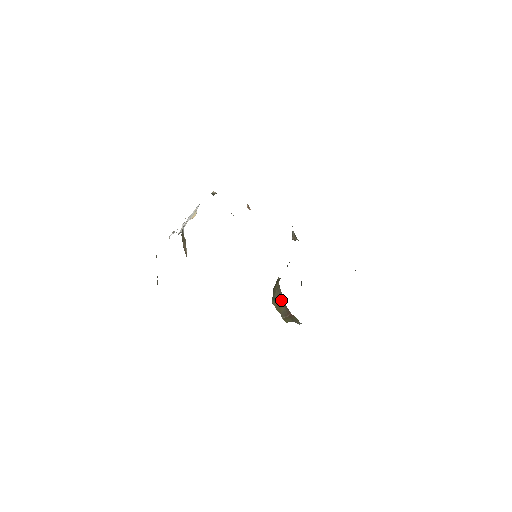
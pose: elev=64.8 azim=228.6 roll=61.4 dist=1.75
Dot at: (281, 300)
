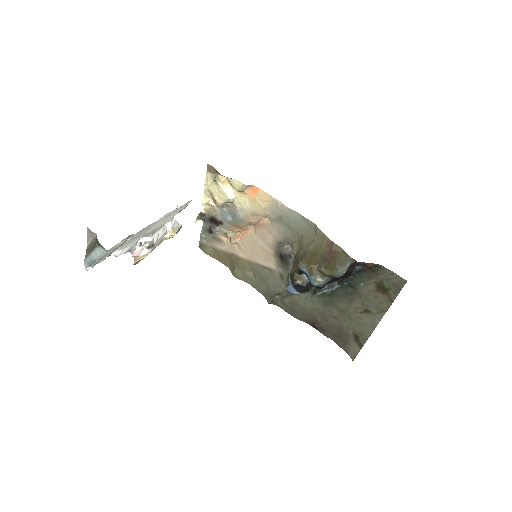
Dot at: (311, 251)
